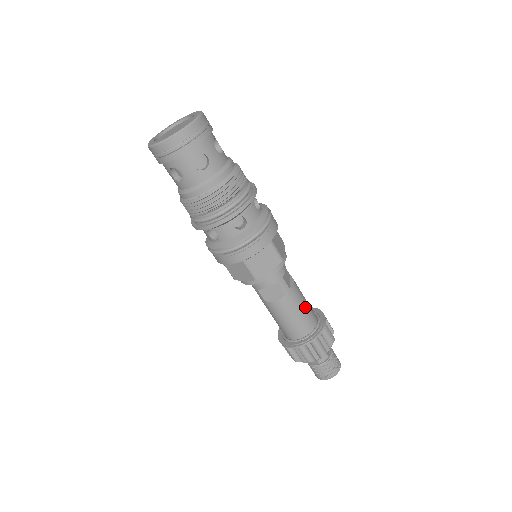
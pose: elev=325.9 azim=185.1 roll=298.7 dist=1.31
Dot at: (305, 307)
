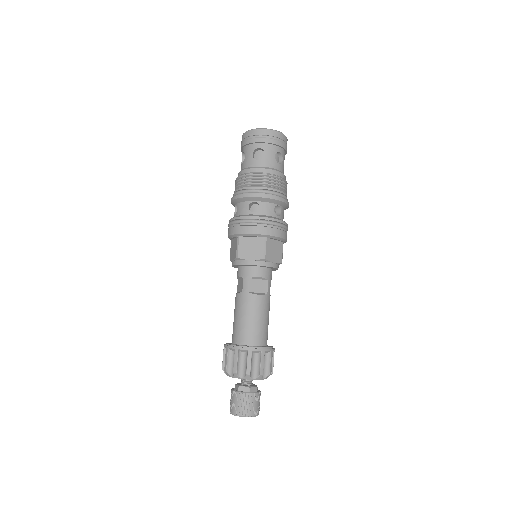
Dot at: (268, 322)
